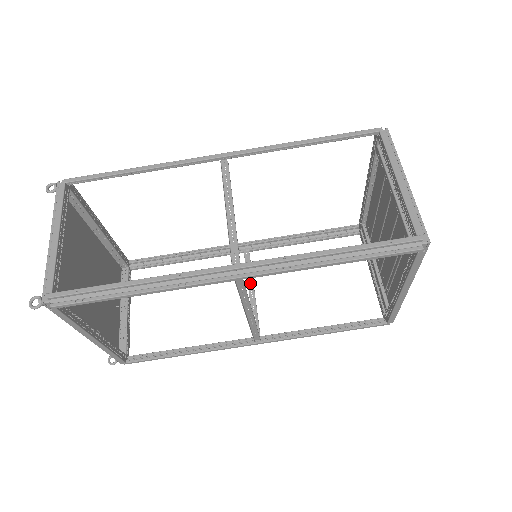
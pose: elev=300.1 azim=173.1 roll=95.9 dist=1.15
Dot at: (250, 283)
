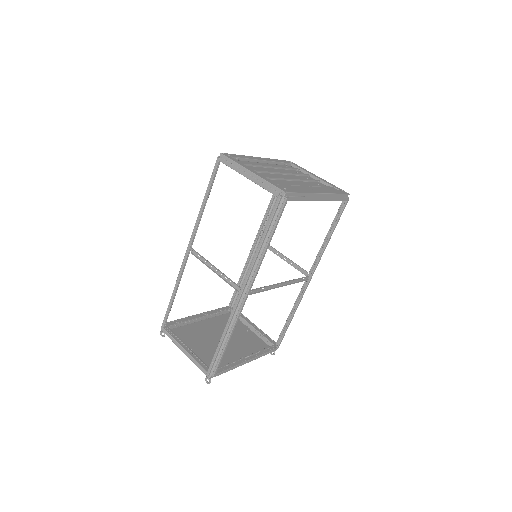
Dot at: (278, 255)
